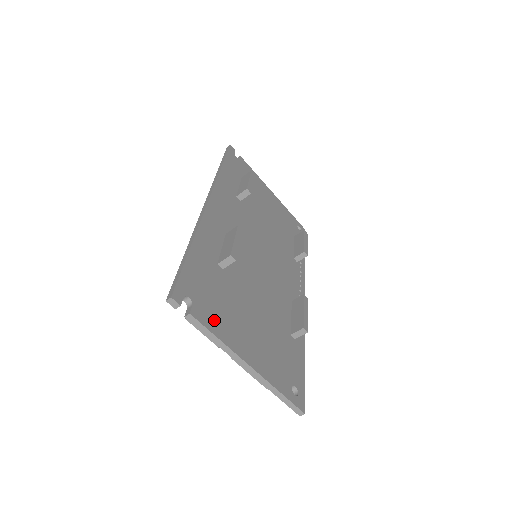
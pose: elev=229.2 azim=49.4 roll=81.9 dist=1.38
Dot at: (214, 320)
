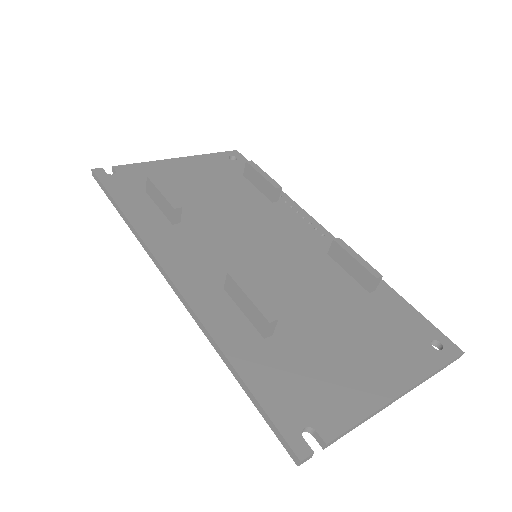
Dot at: (339, 407)
